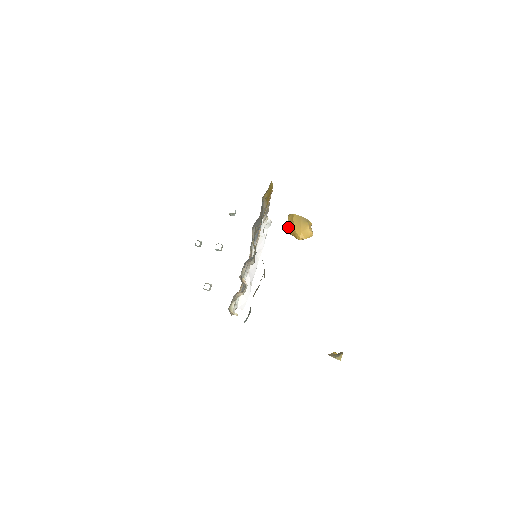
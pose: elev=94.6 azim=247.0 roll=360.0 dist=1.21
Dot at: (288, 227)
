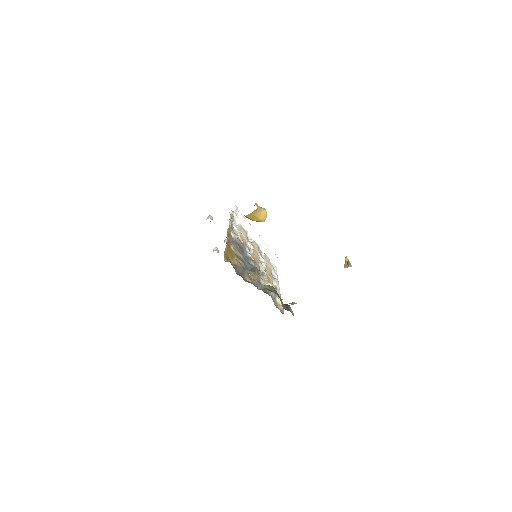
Dot at: occluded
